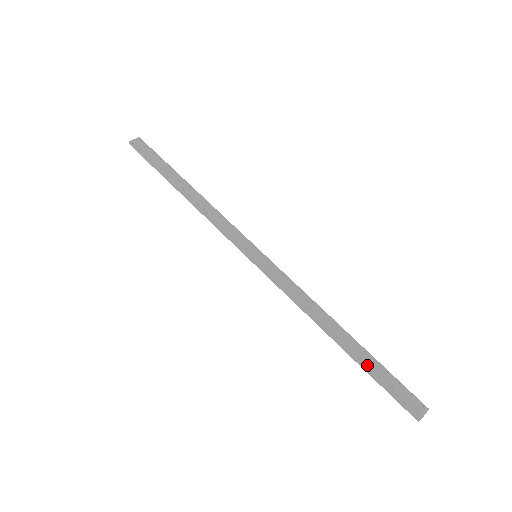
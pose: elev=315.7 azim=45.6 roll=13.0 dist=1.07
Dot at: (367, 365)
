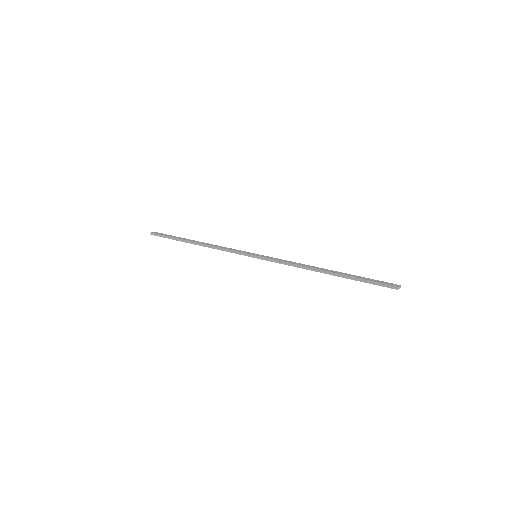
Dot at: (351, 276)
